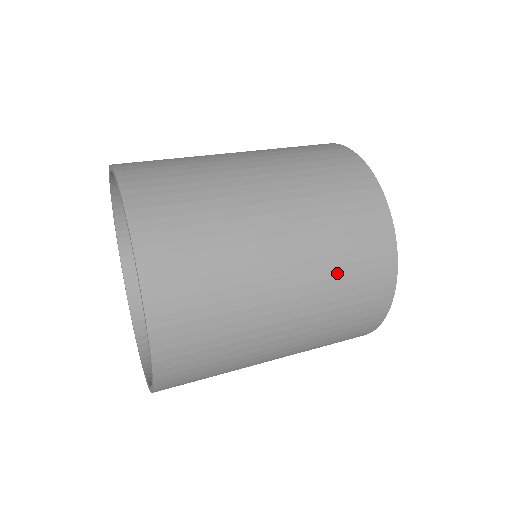
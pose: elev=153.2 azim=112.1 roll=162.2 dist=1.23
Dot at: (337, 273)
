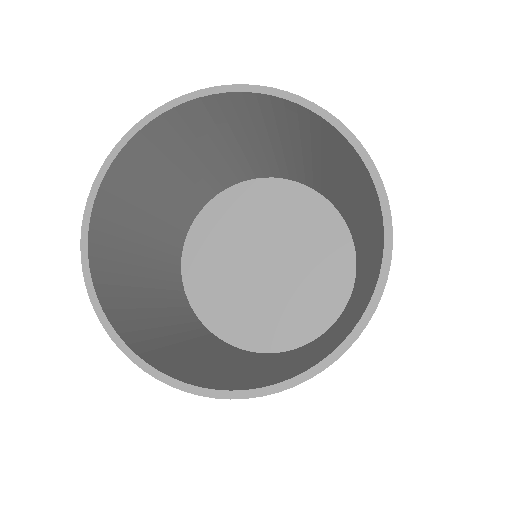
Dot at: occluded
